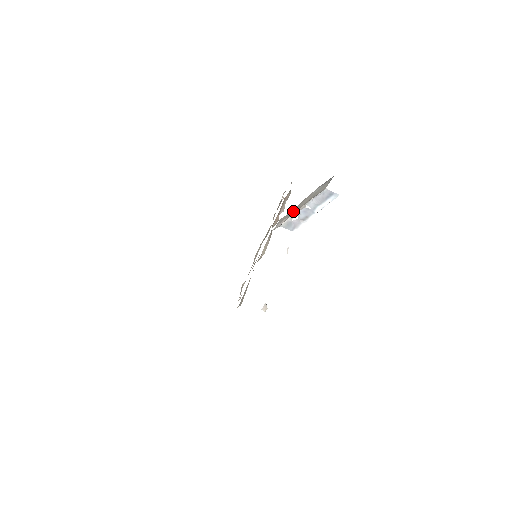
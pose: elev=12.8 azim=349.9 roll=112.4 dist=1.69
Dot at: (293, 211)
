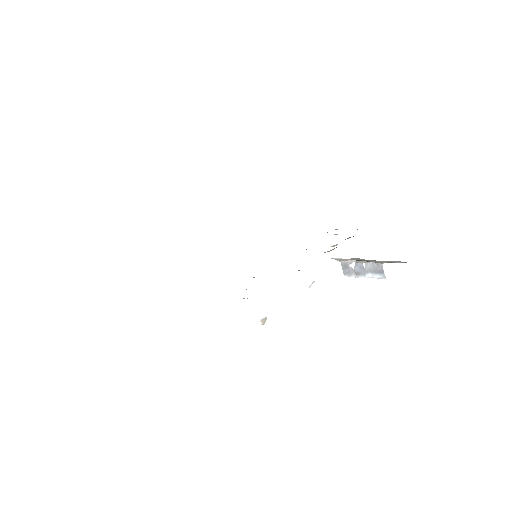
Dot at: (364, 260)
